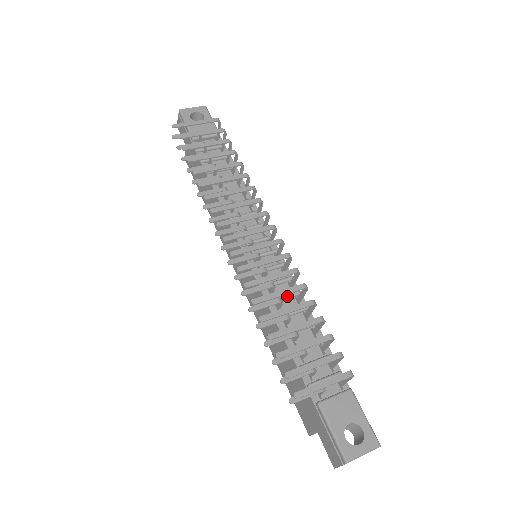
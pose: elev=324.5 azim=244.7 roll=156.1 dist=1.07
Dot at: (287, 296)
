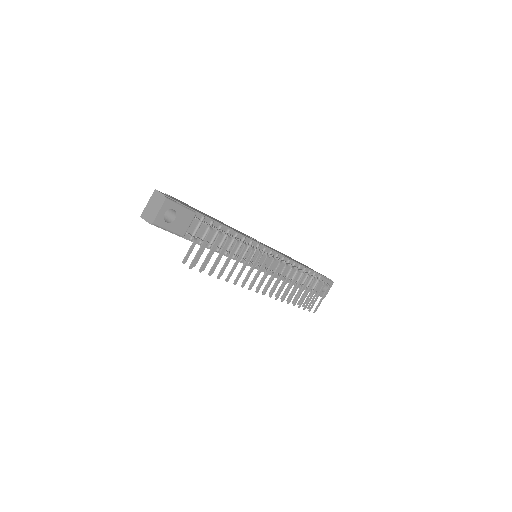
Dot at: occluded
